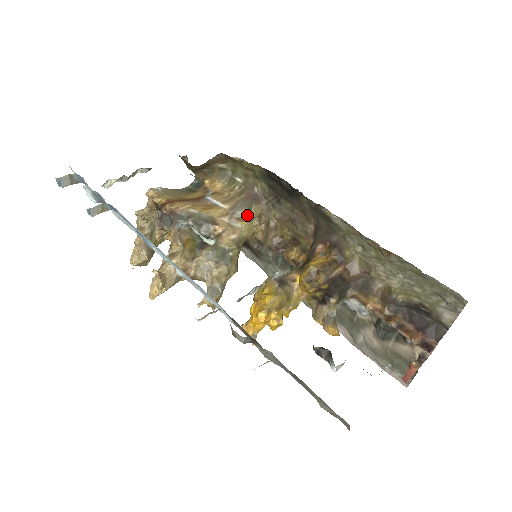
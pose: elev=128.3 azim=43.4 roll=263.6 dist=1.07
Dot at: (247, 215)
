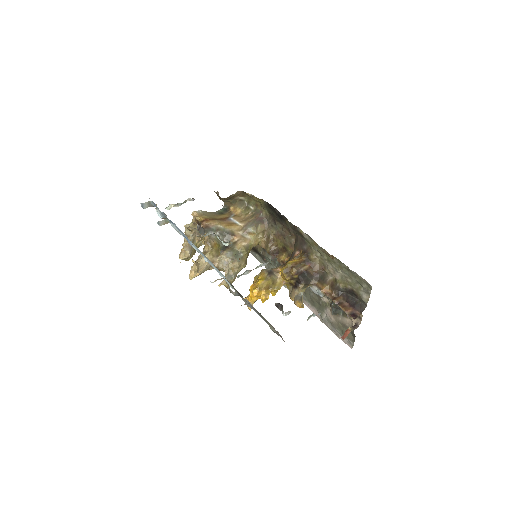
Dot at: (255, 231)
